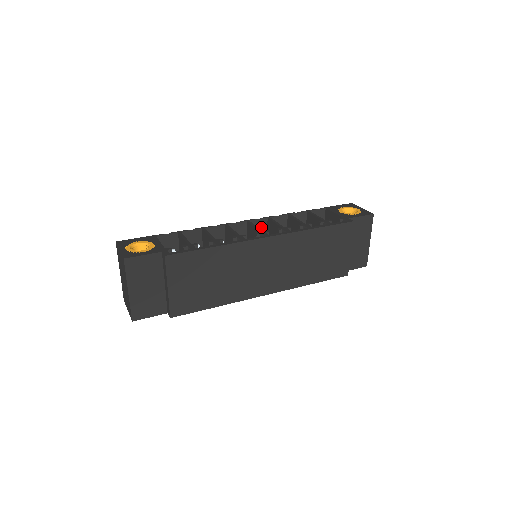
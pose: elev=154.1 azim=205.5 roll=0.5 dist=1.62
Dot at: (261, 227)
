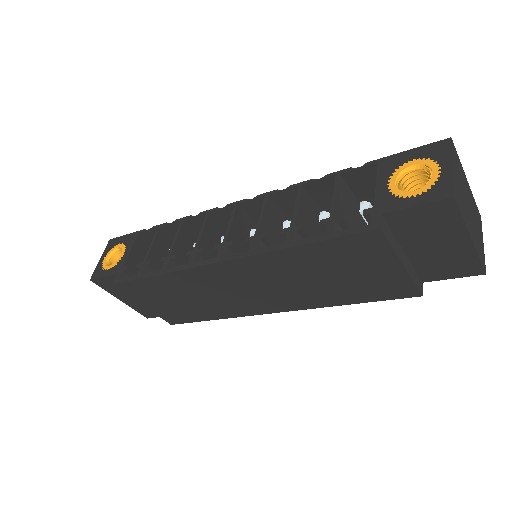
Dot at: occluded
